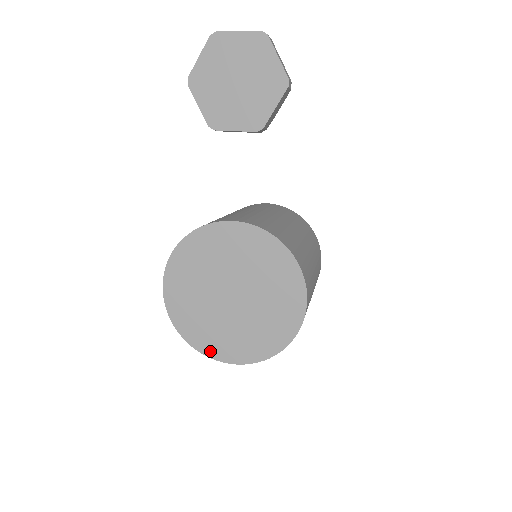
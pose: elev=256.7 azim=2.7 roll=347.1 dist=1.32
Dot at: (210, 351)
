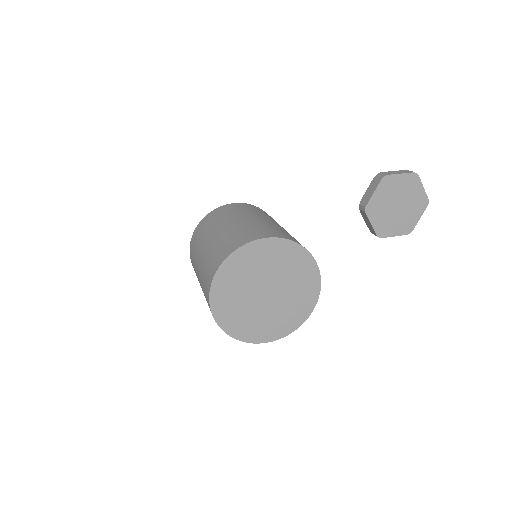
Dot at: (217, 310)
